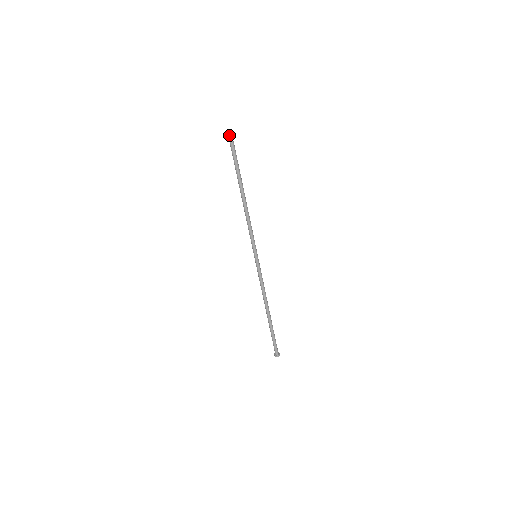
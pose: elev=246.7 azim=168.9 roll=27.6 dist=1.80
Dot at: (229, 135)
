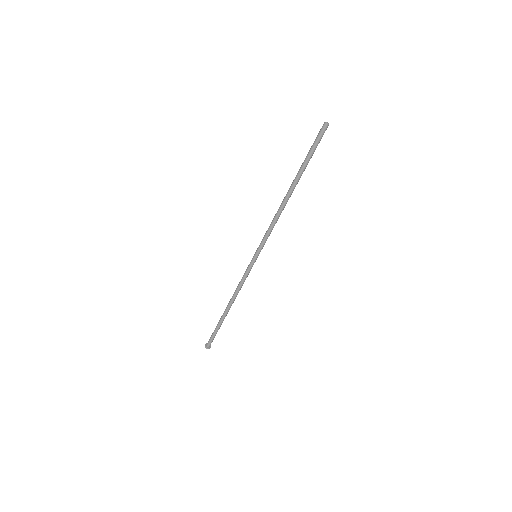
Dot at: (322, 127)
